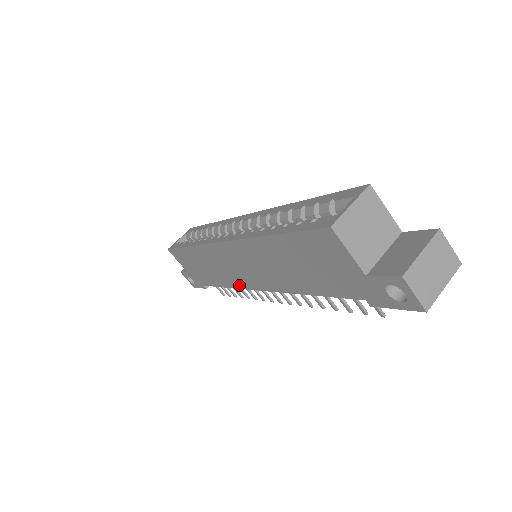
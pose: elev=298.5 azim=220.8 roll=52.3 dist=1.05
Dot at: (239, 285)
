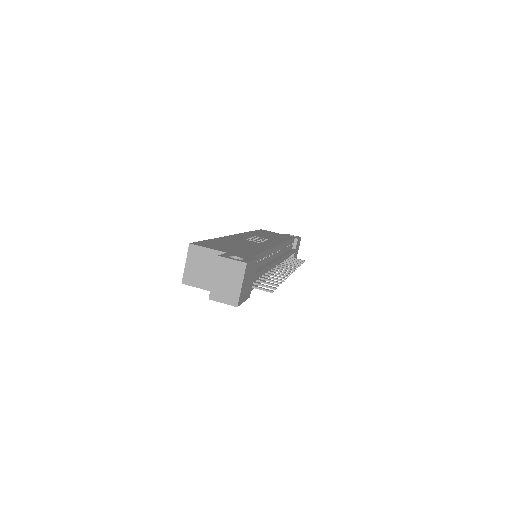
Dot at: occluded
